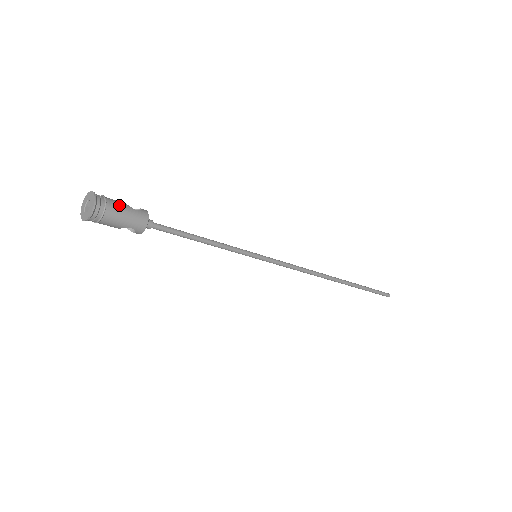
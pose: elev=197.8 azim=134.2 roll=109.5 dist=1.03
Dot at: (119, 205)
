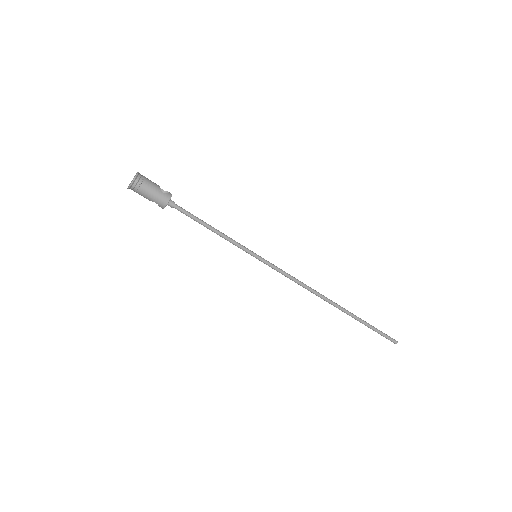
Dot at: (151, 186)
